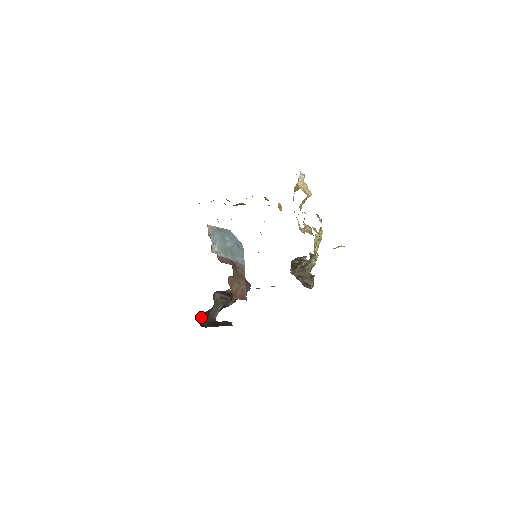
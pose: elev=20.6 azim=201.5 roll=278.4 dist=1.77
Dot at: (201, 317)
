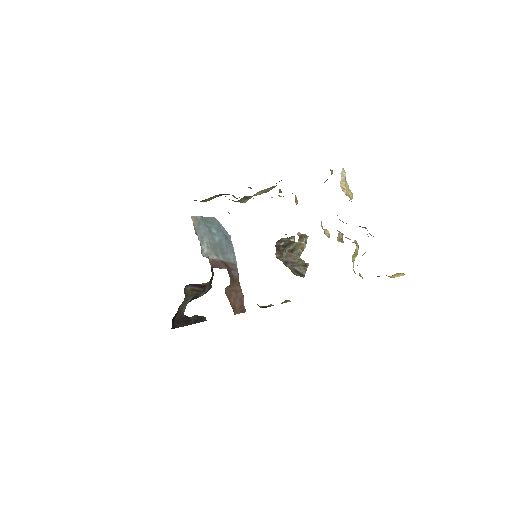
Dot at: occluded
